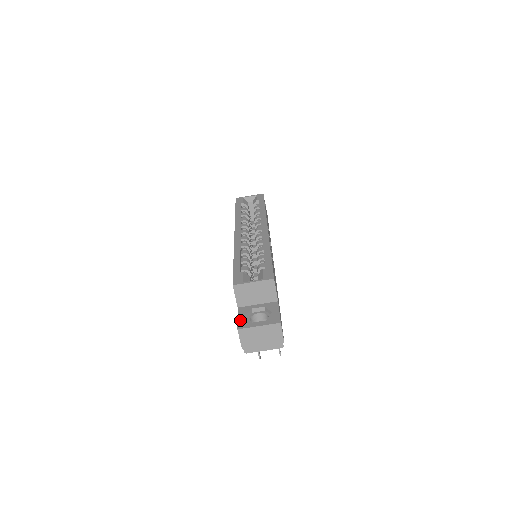
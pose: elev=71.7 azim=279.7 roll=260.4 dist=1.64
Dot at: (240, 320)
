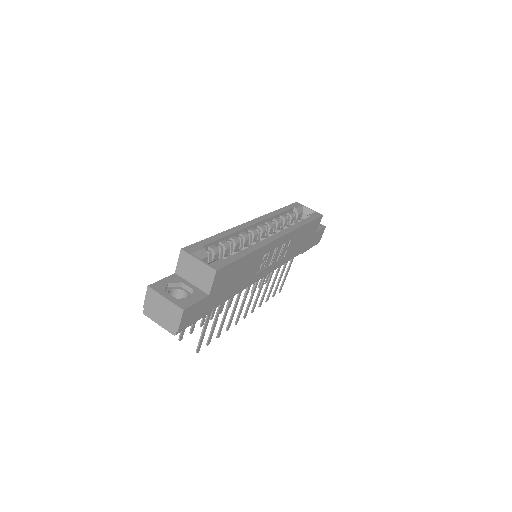
Dot at: (161, 282)
